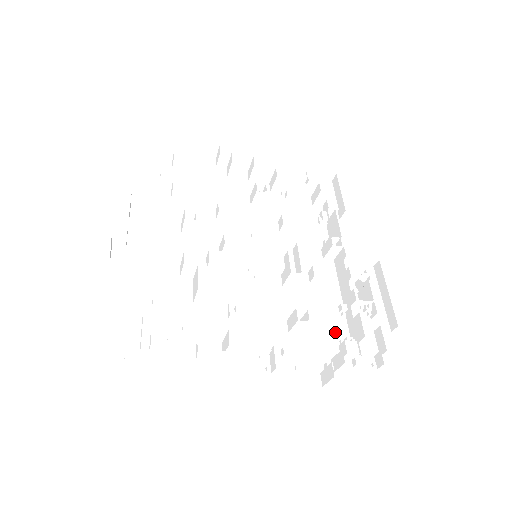
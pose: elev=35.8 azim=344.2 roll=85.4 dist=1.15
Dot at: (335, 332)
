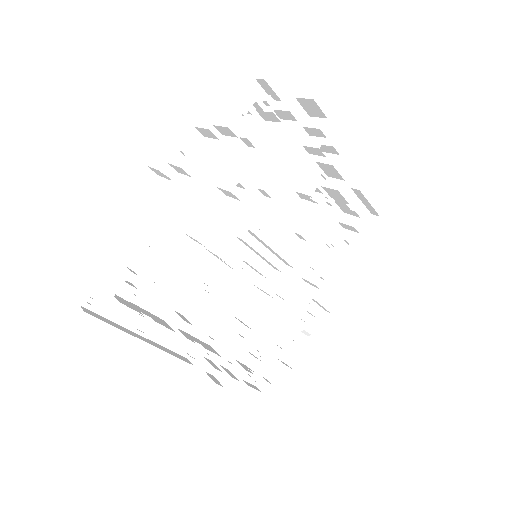
Dot at: (255, 340)
